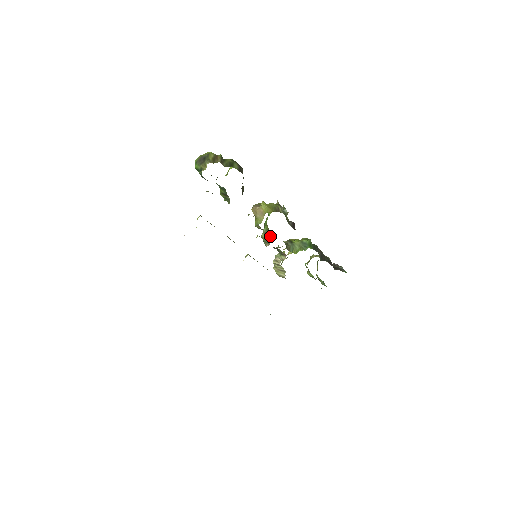
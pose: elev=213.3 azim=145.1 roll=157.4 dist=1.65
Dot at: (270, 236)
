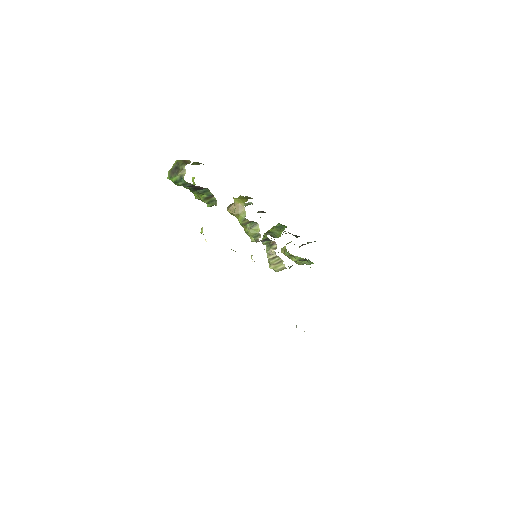
Dot at: (257, 227)
